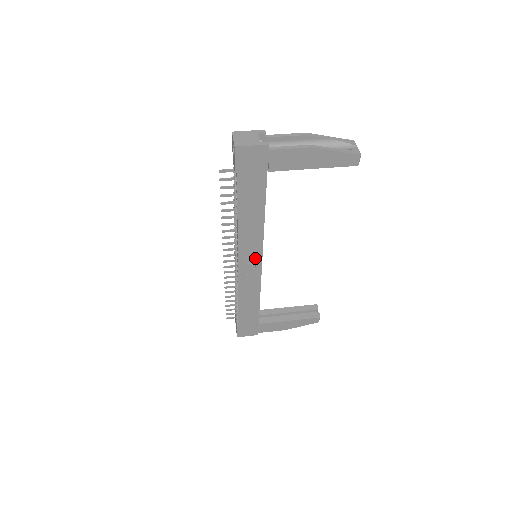
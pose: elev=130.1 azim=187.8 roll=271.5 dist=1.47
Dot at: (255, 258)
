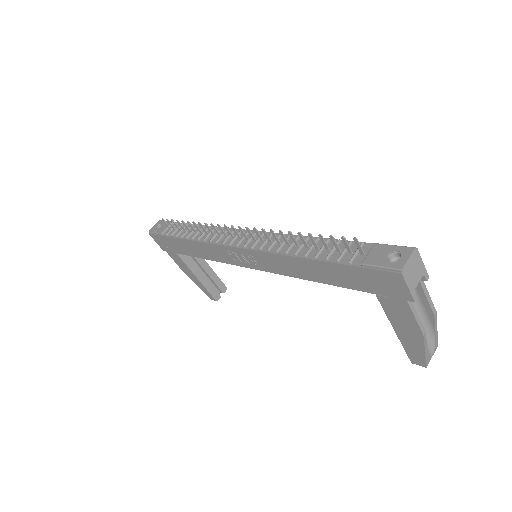
Dot at: (254, 263)
